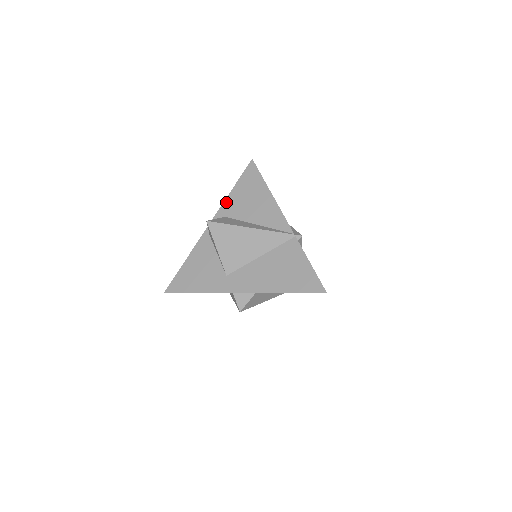
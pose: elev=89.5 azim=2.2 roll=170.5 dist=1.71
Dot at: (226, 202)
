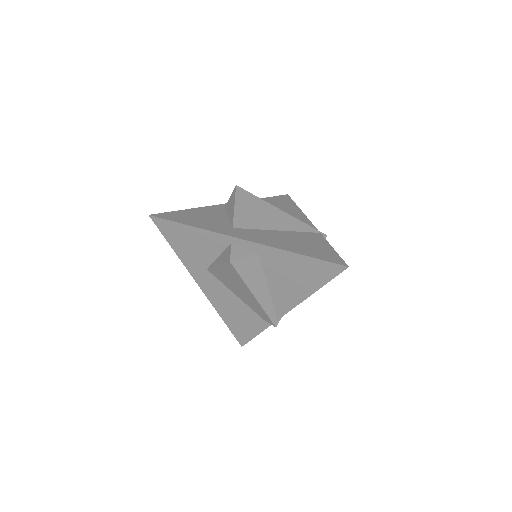
Dot at: occluded
